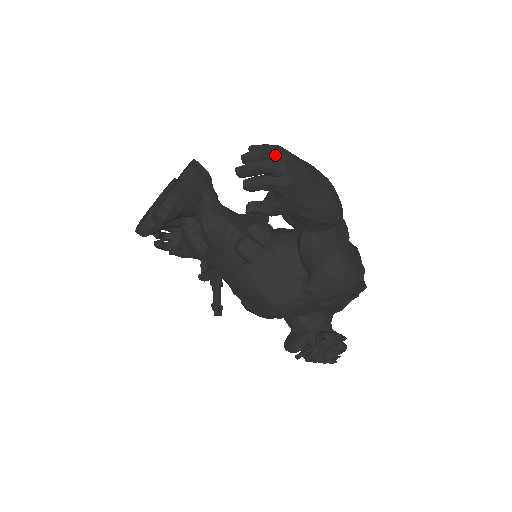
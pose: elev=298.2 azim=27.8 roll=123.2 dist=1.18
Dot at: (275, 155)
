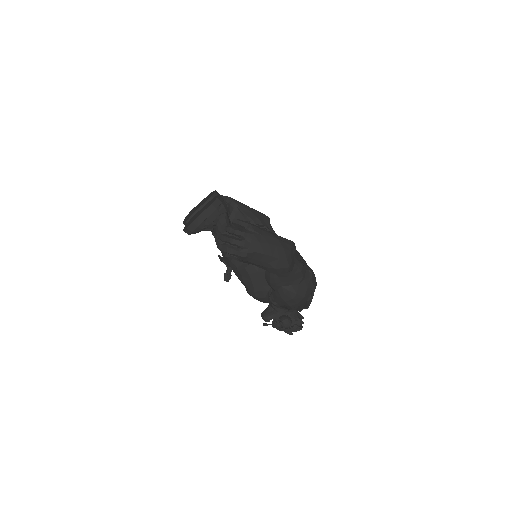
Dot at: (242, 235)
